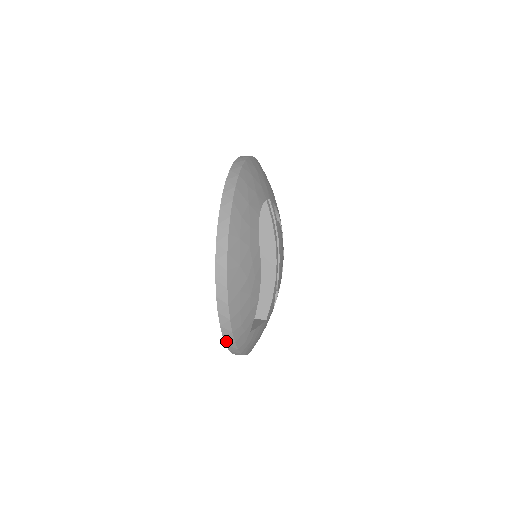
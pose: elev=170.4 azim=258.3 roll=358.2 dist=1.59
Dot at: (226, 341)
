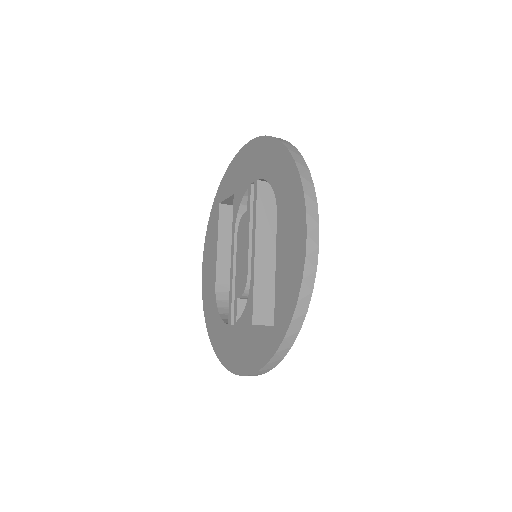
Dot at: (289, 330)
